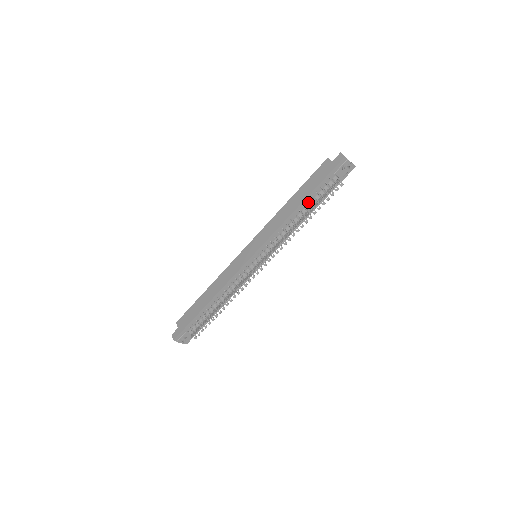
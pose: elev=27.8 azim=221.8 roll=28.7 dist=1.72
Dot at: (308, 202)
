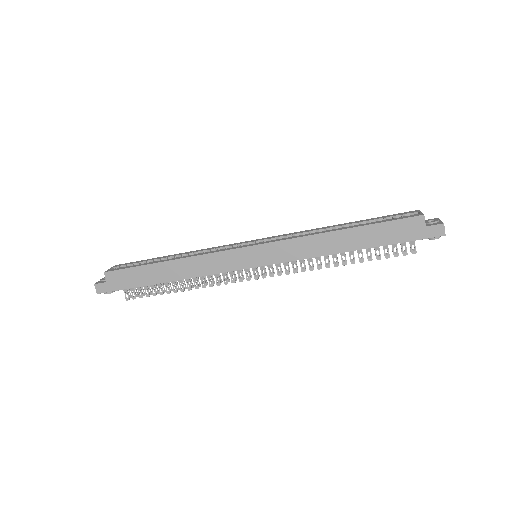
Dot at: occluded
